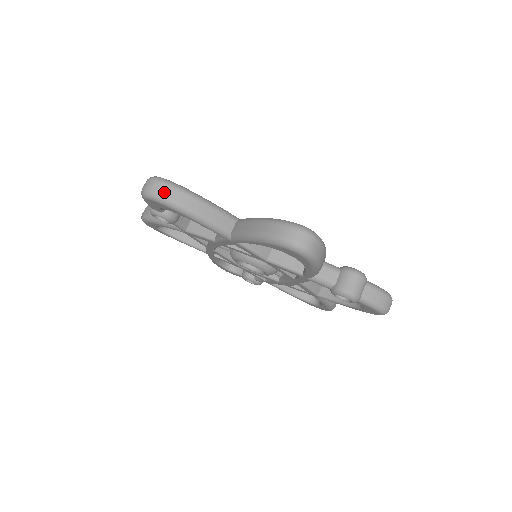
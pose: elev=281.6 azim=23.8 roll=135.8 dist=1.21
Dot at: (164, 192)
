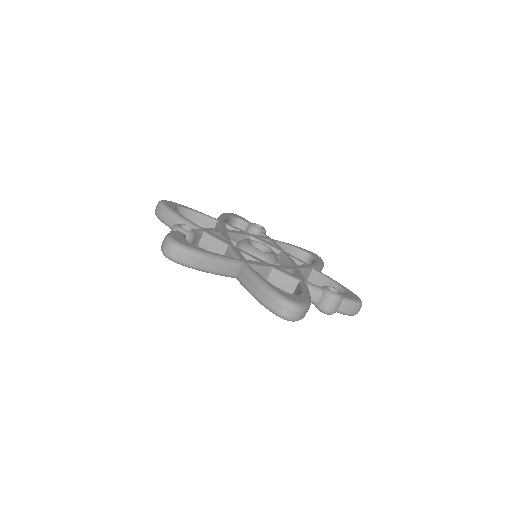
Dot at: (181, 258)
